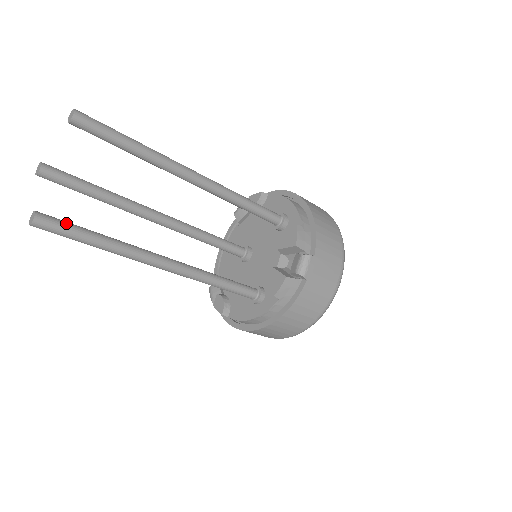
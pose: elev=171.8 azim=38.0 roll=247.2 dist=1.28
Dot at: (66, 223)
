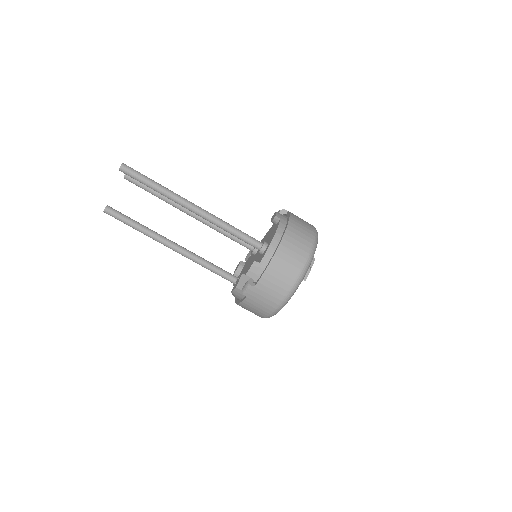
Dot at: (119, 215)
